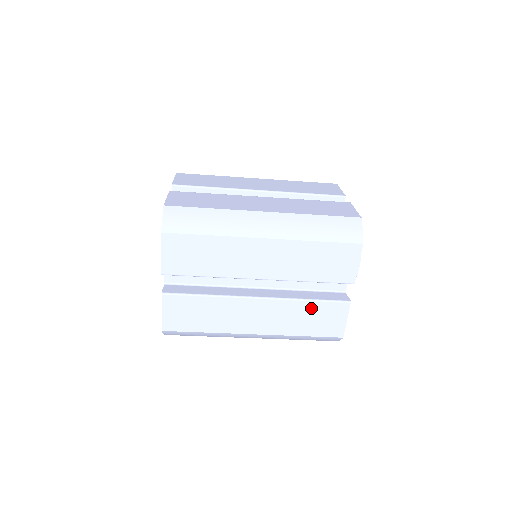
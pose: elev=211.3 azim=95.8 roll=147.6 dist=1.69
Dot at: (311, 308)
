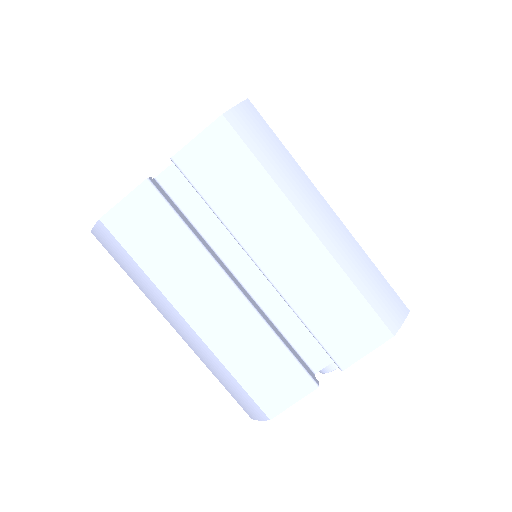
Dot at: occluded
